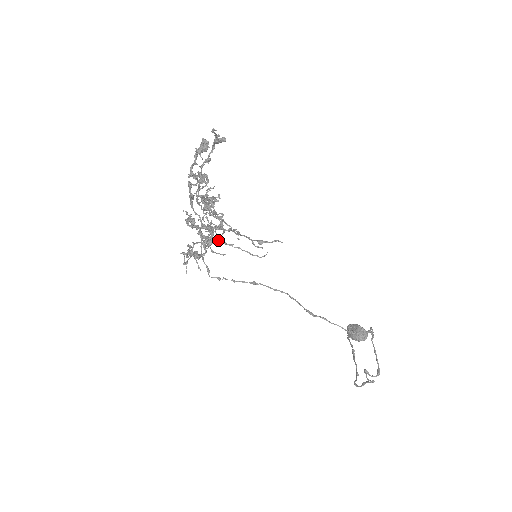
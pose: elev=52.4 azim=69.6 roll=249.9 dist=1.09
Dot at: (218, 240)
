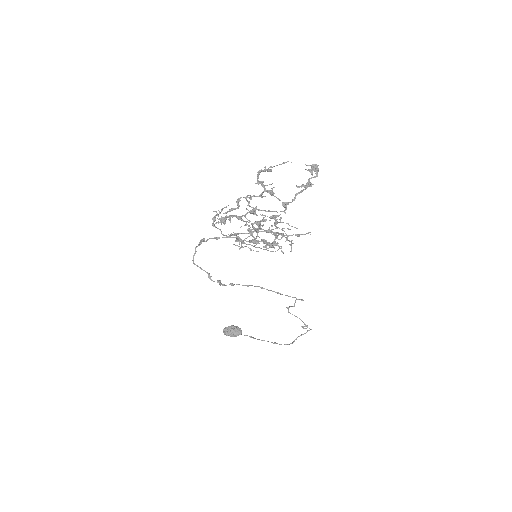
Dot at: (241, 244)
